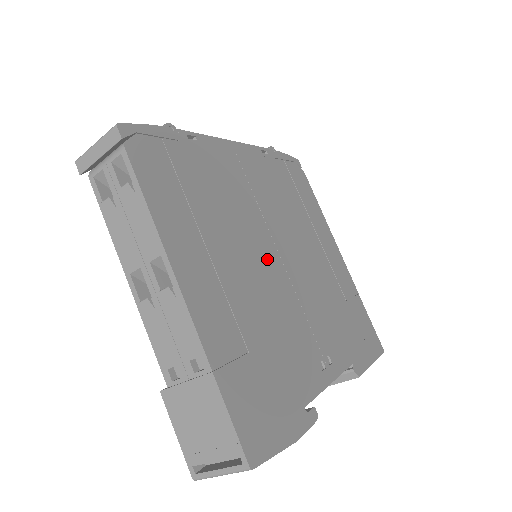
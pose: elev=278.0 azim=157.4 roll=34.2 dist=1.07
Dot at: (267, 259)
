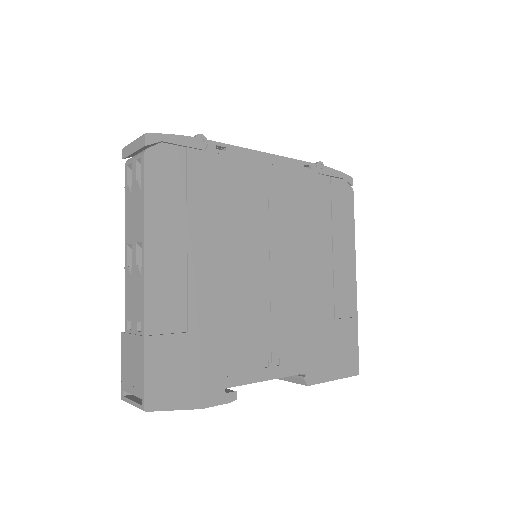
Dot at: (252, 264)
